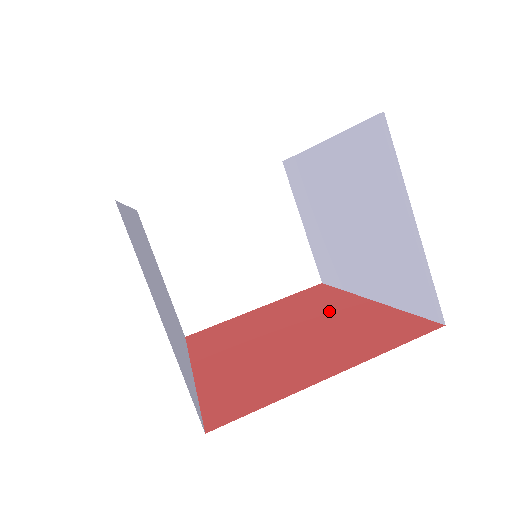
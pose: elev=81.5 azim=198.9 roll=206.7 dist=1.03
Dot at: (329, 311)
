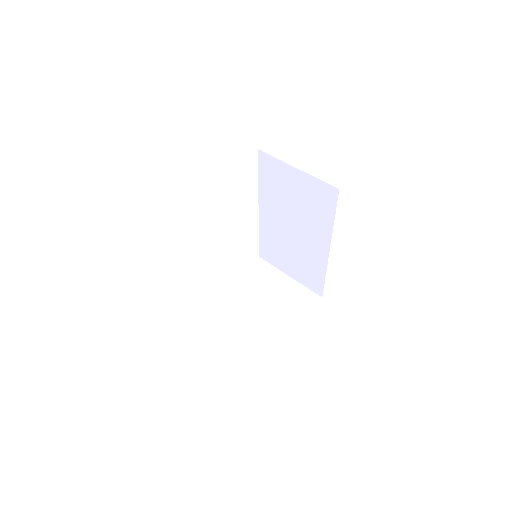
Dot at: occluded
